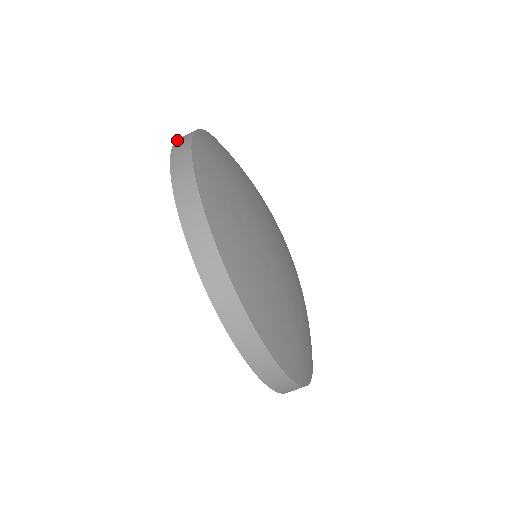
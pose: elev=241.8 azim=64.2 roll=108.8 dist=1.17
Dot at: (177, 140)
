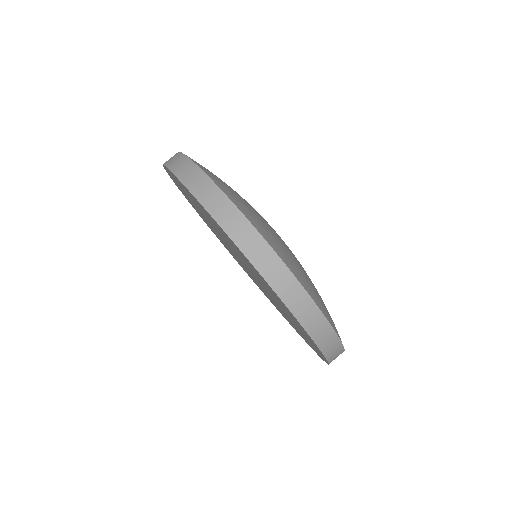
Dot at: occluded
